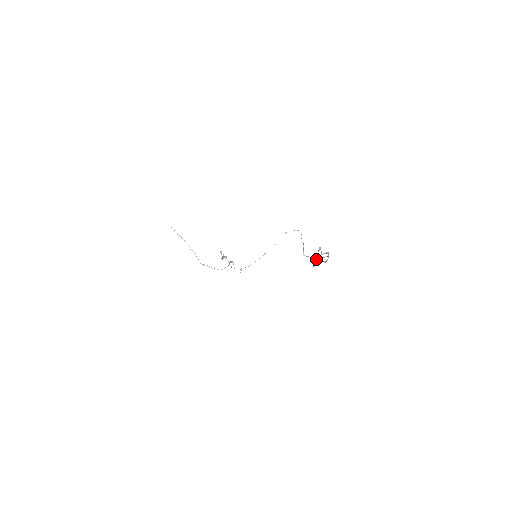
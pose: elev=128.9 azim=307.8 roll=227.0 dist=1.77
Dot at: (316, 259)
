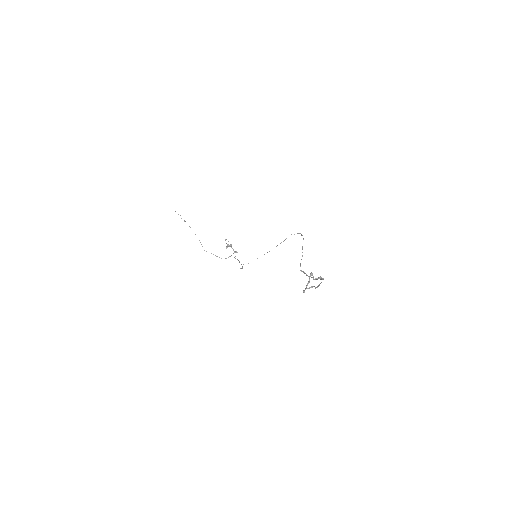
Dot at: occluded
